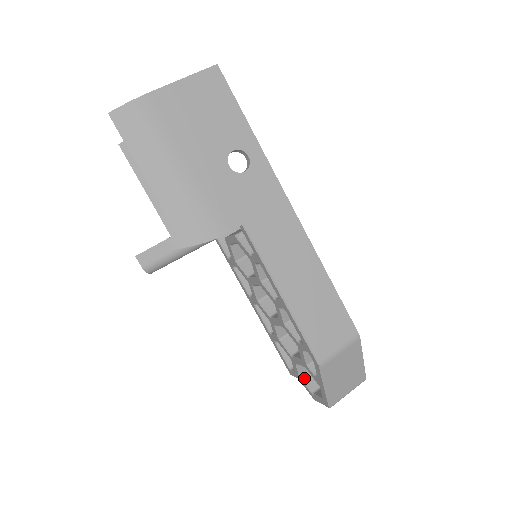
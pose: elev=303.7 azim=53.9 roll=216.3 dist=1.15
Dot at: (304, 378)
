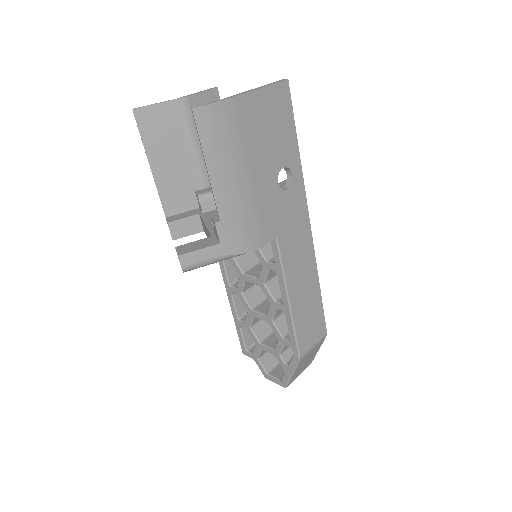
Dot at: (261, 360)
